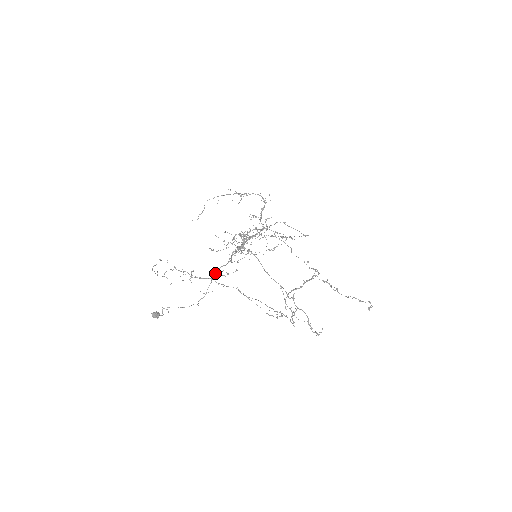
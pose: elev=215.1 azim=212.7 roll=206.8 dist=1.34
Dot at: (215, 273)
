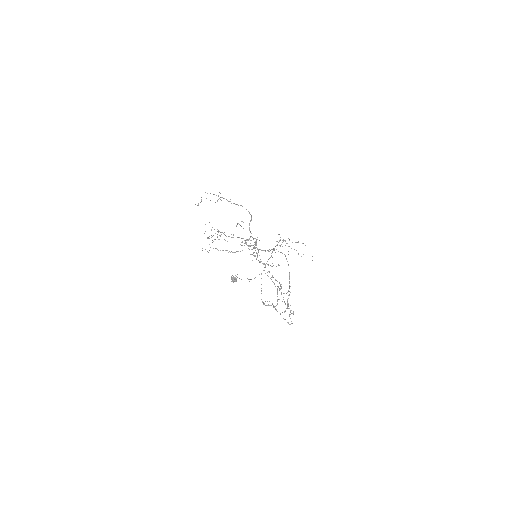
Dot at: occluded
